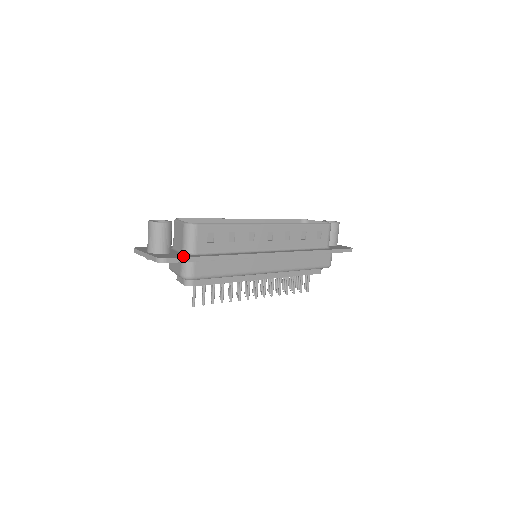
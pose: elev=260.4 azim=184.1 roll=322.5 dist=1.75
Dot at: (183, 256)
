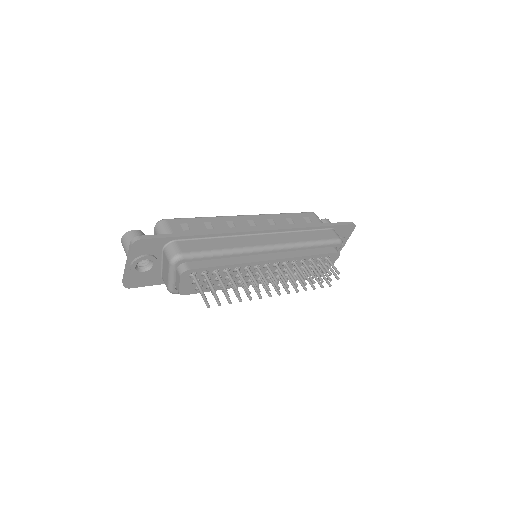
Dot at: occluded
